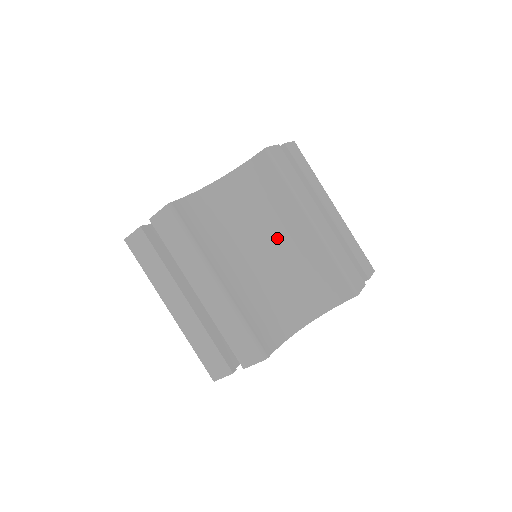
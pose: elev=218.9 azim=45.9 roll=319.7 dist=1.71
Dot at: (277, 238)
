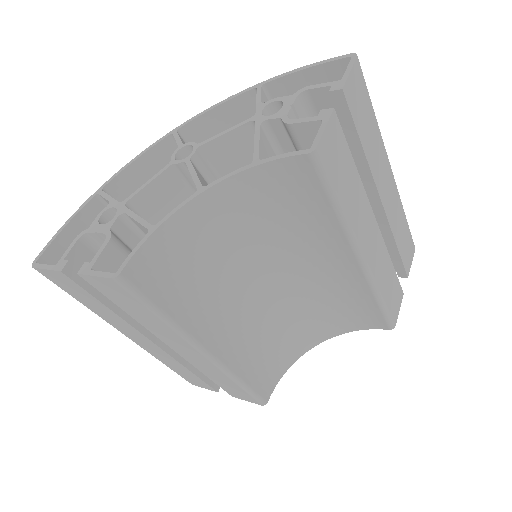
Dot at: (299, 266)
